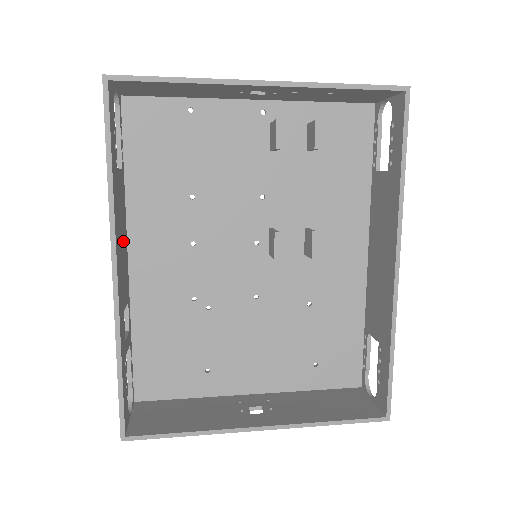
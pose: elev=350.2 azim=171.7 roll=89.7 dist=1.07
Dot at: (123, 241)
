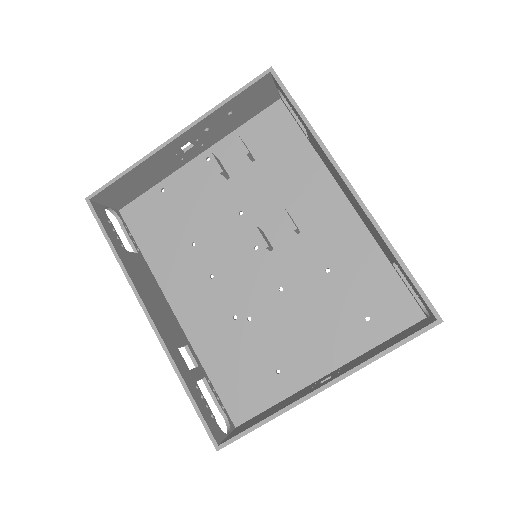
Dot at: (158, 299)
